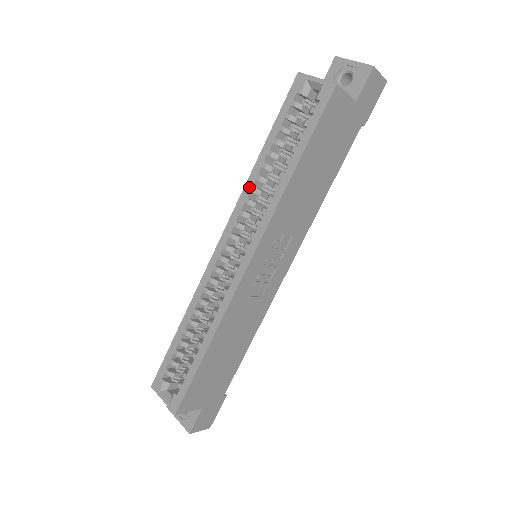
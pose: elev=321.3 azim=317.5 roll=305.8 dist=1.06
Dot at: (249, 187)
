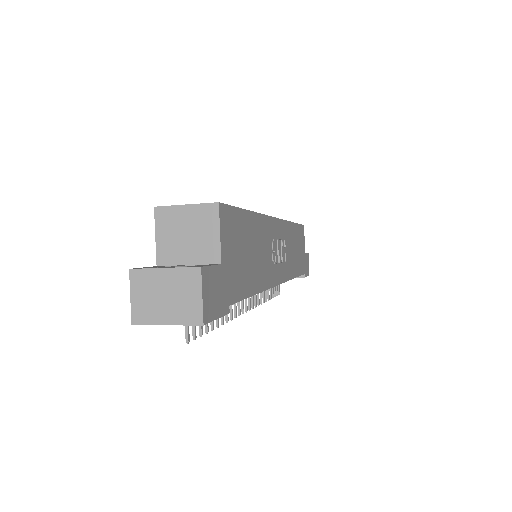
Dot at: occluded
